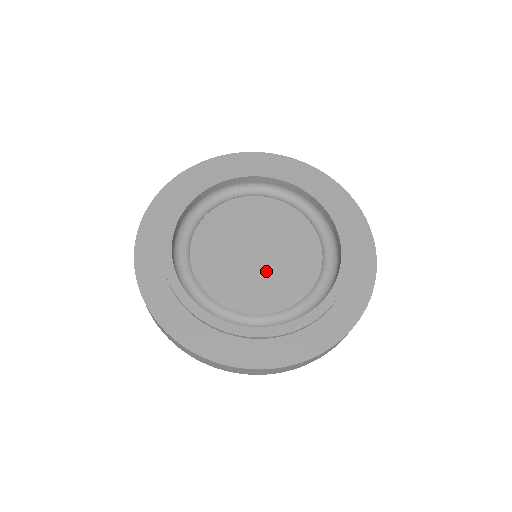
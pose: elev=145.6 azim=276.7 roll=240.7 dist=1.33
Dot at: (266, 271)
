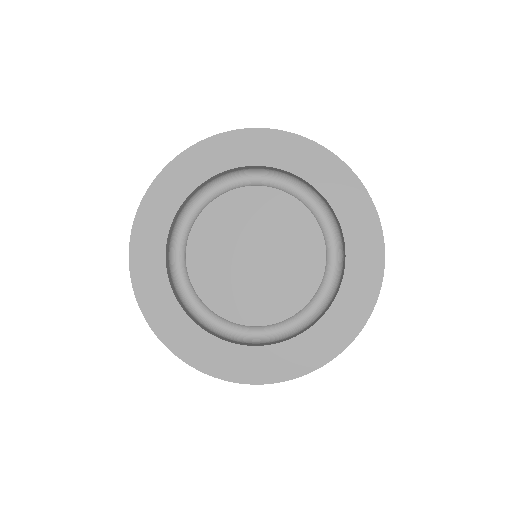
Dot at: (261, 280)
